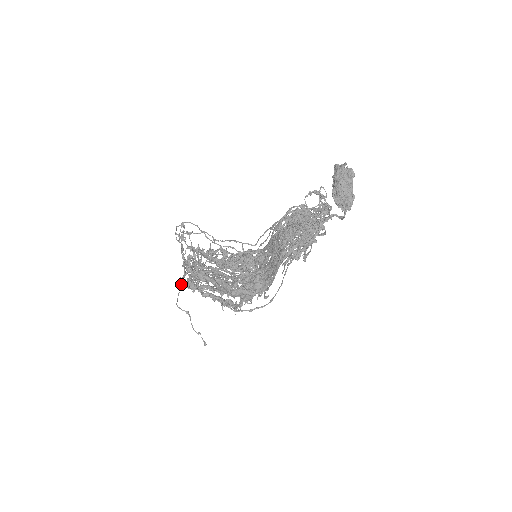
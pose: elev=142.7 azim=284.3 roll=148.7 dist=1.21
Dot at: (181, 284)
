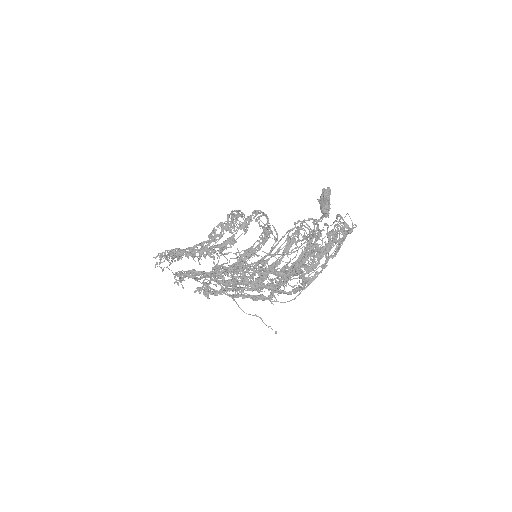
Dot at: occluded
